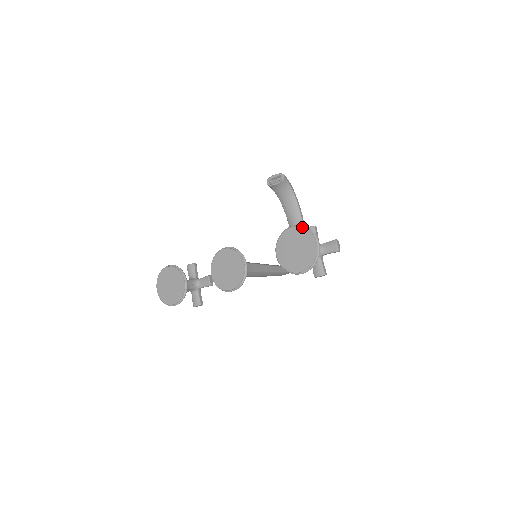
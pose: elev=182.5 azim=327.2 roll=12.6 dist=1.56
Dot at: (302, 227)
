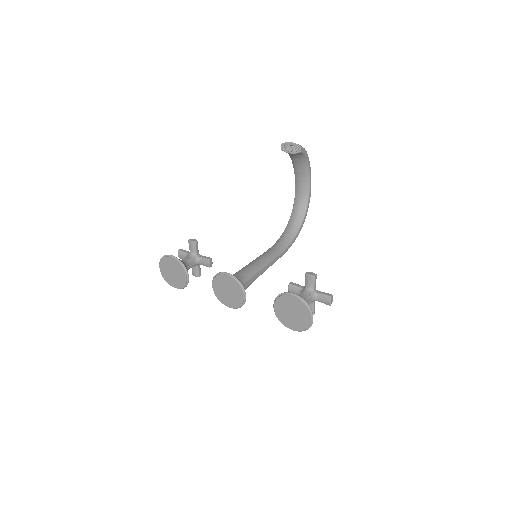
Dot at: (302, 301)
